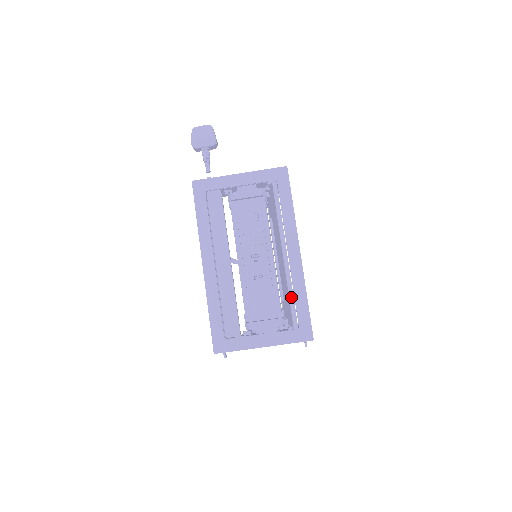
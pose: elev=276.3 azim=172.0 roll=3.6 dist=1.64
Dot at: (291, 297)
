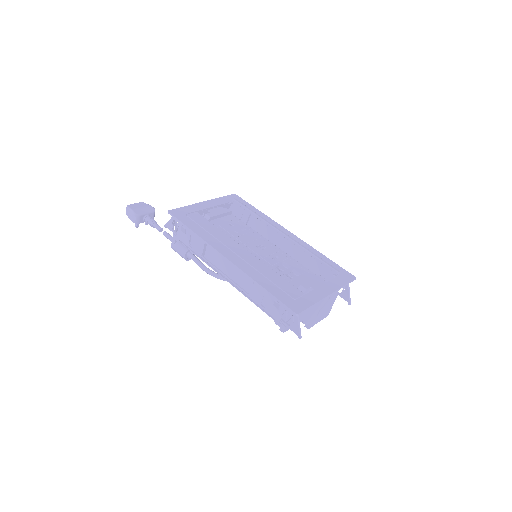
Dot at: (315, 255)
